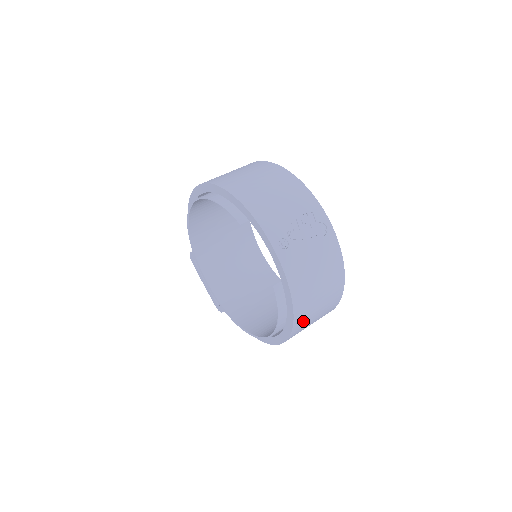
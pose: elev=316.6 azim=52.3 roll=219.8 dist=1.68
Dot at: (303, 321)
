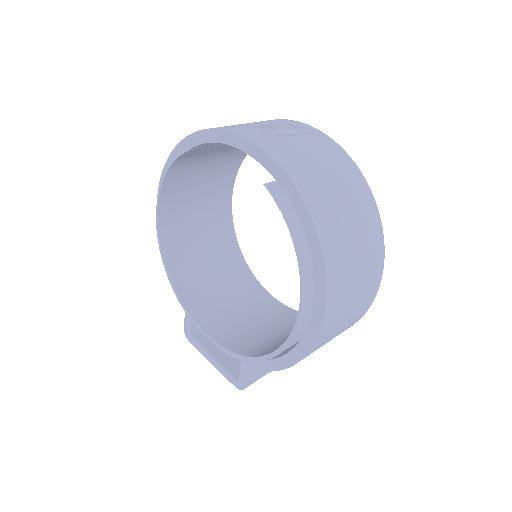
Dot at: (334, 241)
